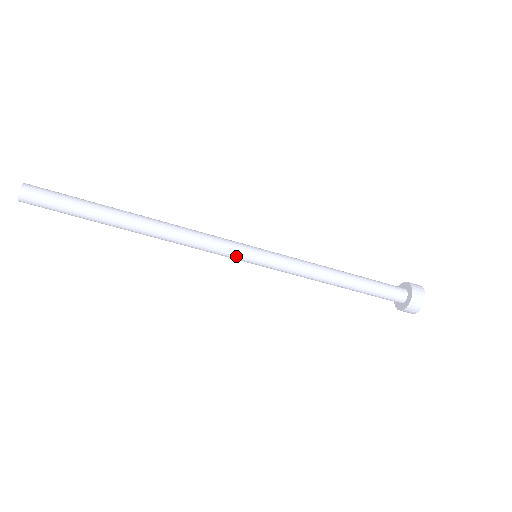
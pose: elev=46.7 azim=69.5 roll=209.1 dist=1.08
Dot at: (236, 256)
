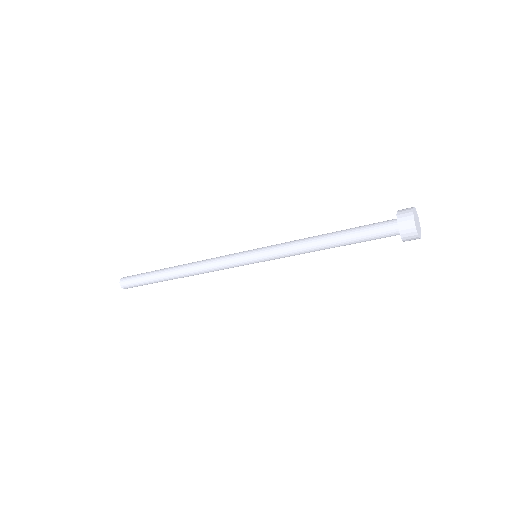
Dot at: (240, 264)
